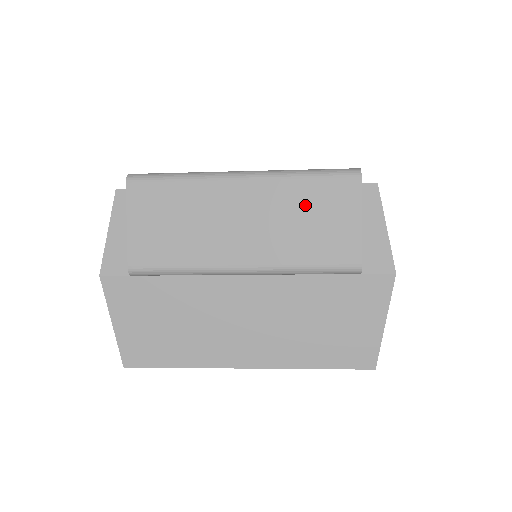
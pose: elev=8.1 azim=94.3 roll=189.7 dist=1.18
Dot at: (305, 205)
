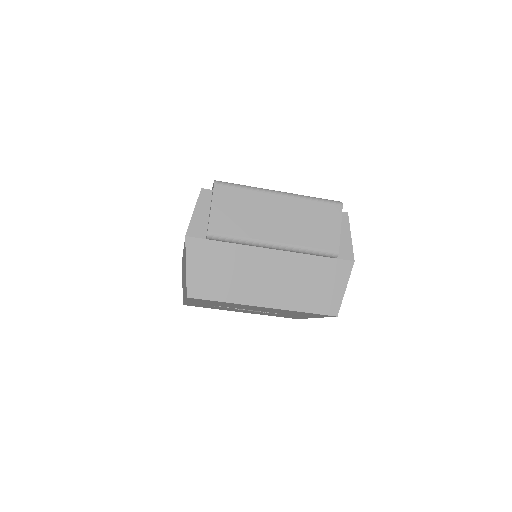
Dot at: (312, 215)
